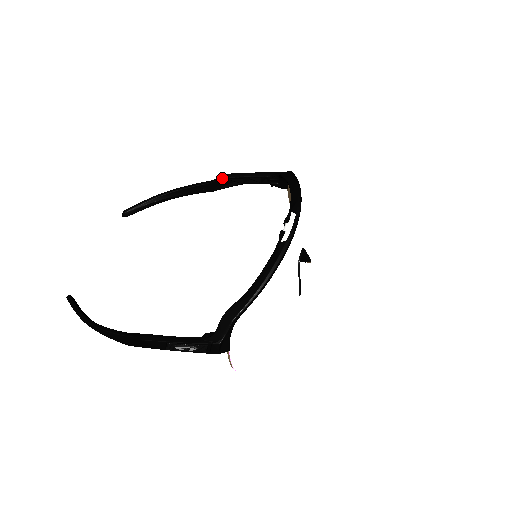
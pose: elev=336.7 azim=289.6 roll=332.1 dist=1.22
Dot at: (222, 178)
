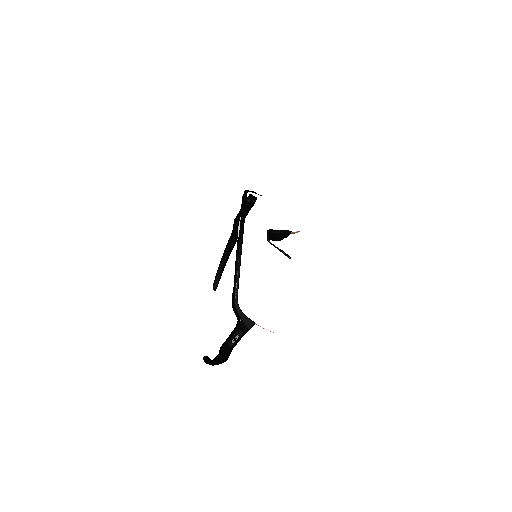
Dot at: (234, 224)
